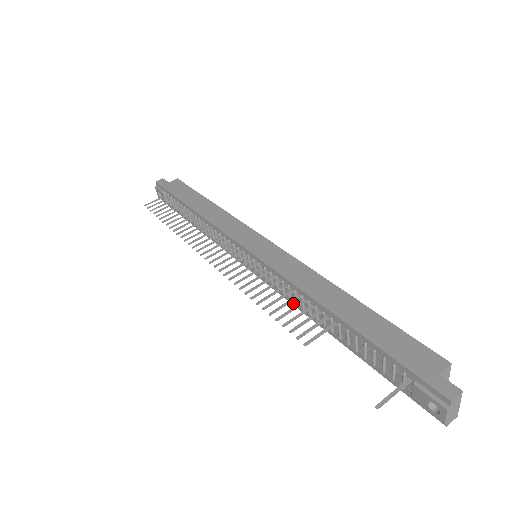
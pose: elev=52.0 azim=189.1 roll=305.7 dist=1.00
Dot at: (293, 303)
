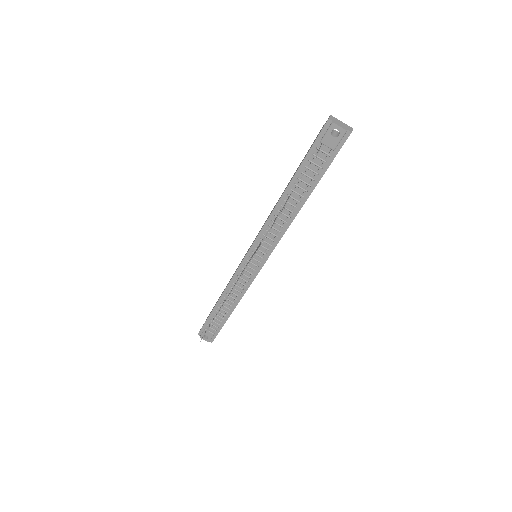
Dot at: (283, 232)
